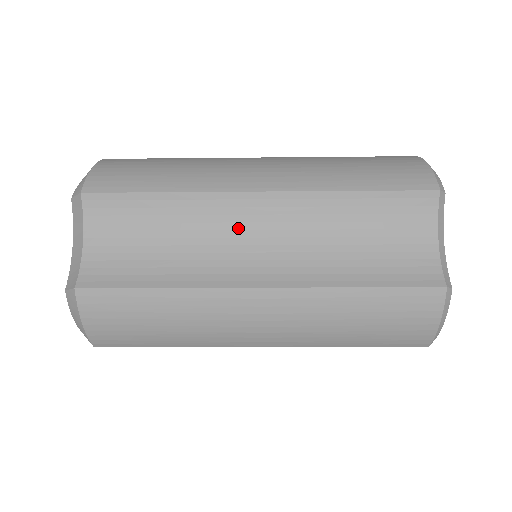
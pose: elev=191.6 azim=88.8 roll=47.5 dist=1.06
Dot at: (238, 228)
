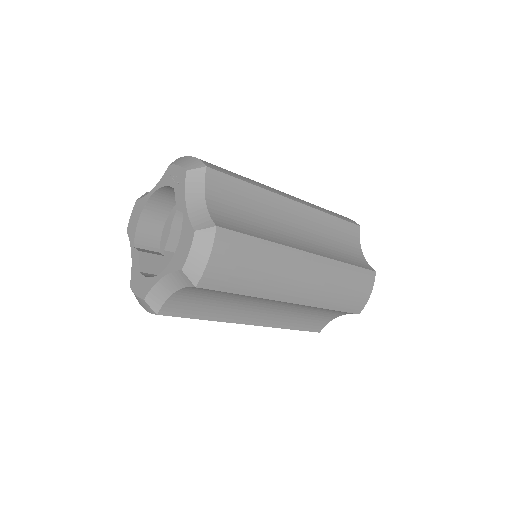
Dot at: (286, 219)
